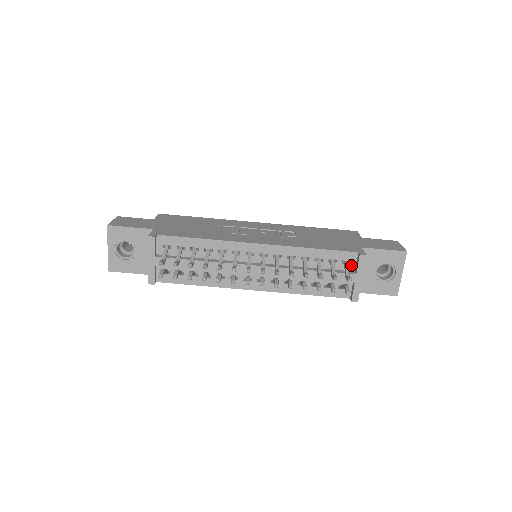
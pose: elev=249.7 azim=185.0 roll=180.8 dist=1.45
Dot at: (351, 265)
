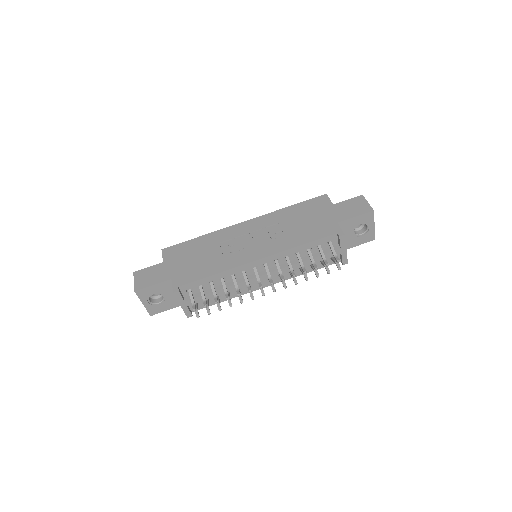
Dot at: (334, 242)
